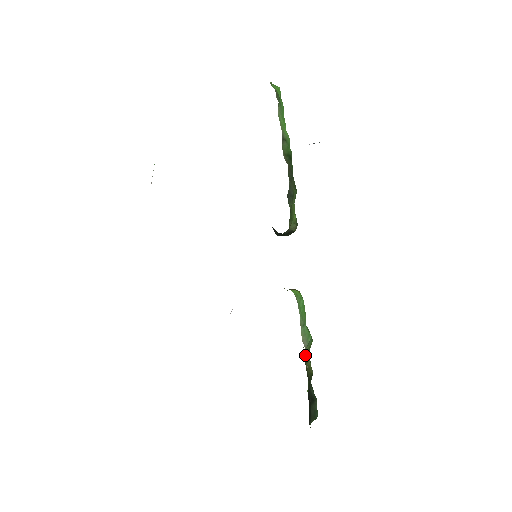
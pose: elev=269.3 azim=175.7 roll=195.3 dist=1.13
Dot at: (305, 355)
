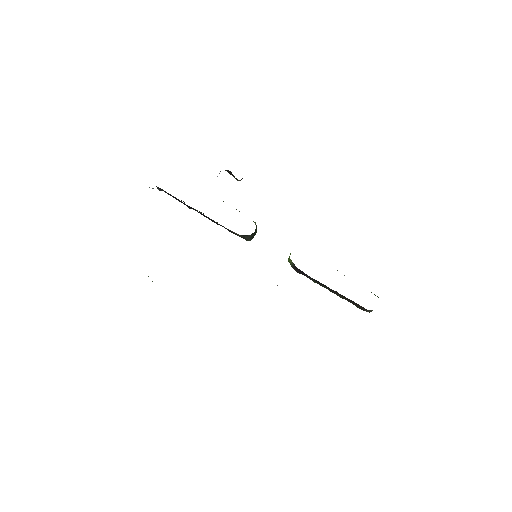
Dot at: occluded
